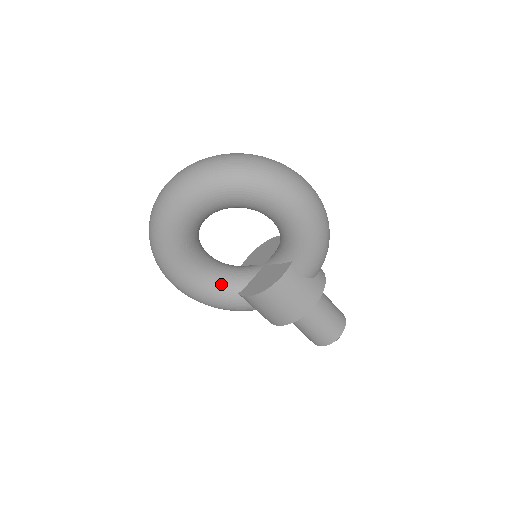
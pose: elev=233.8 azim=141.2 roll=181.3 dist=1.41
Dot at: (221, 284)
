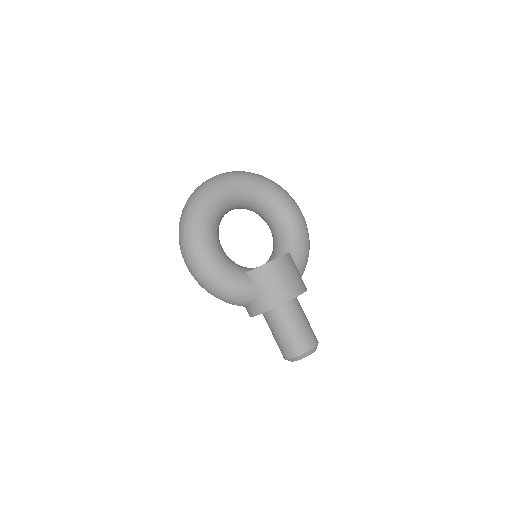
Dot at: (232, 262)
